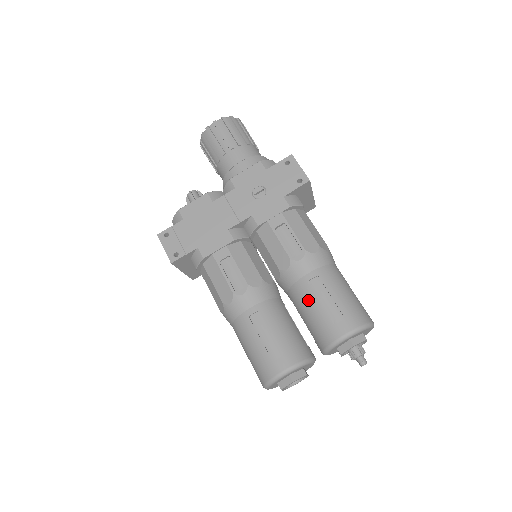
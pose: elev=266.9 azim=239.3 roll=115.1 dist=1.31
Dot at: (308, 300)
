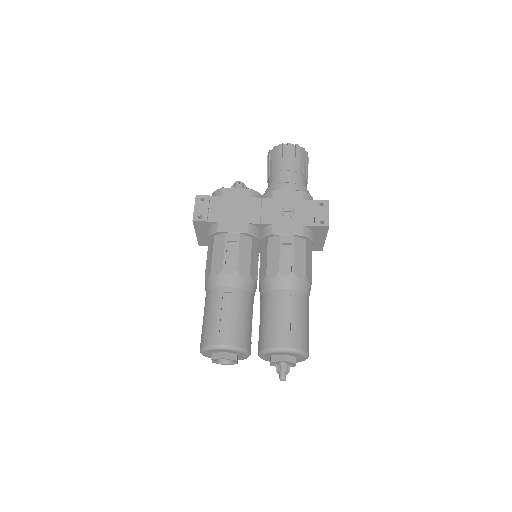
Dot at: (273, 308)
